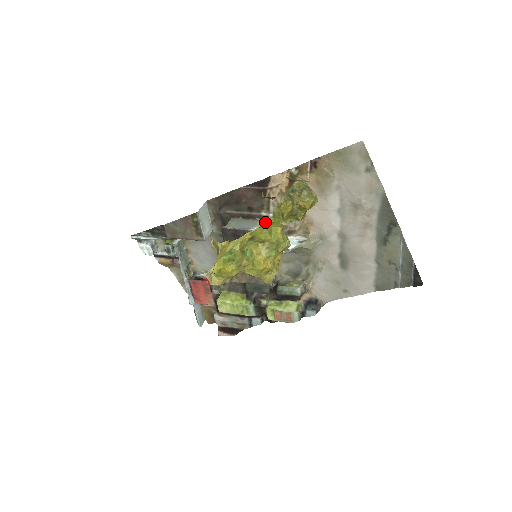
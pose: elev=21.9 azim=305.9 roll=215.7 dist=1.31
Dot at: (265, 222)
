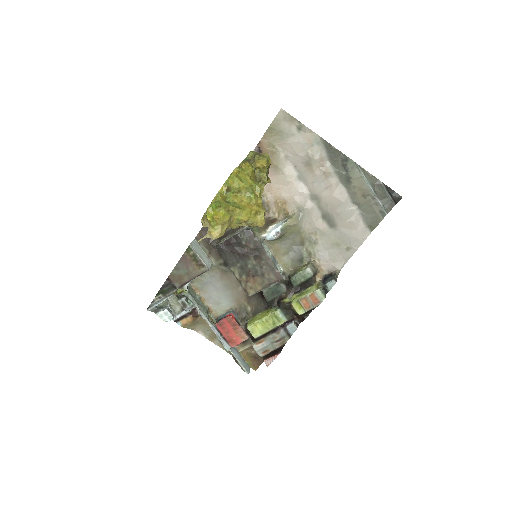
Dot at: (232, 172)
